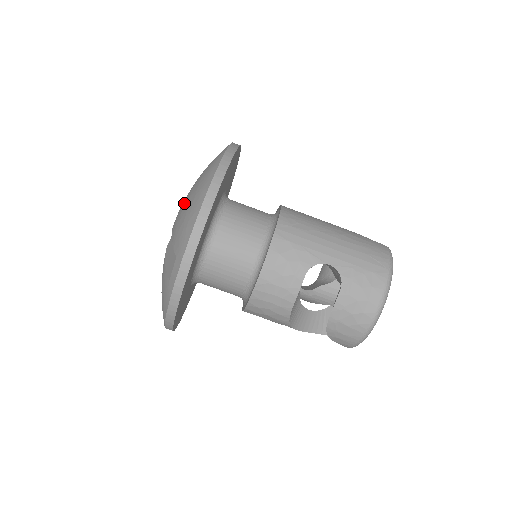
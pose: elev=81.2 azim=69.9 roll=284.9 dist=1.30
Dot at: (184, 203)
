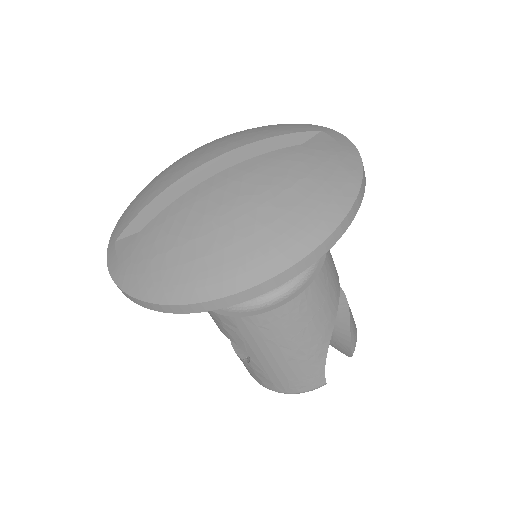
Dot at: (181, 229)
